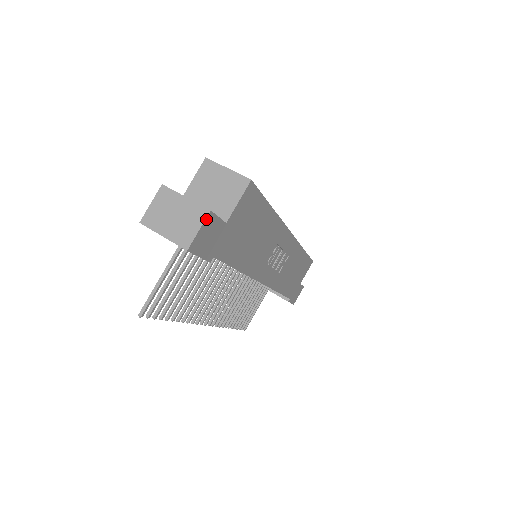
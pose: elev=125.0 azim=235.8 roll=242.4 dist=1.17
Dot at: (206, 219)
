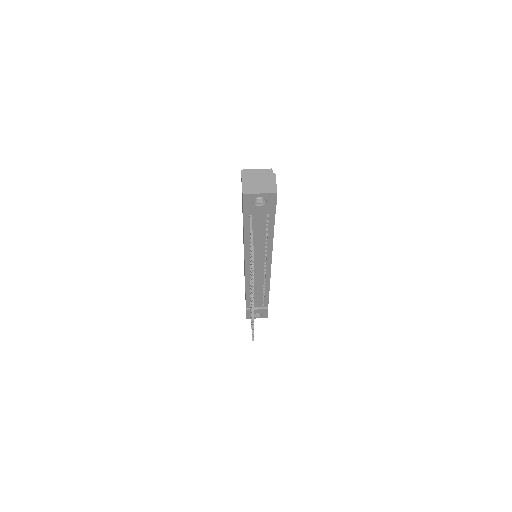
Dot at: (275, 178)
